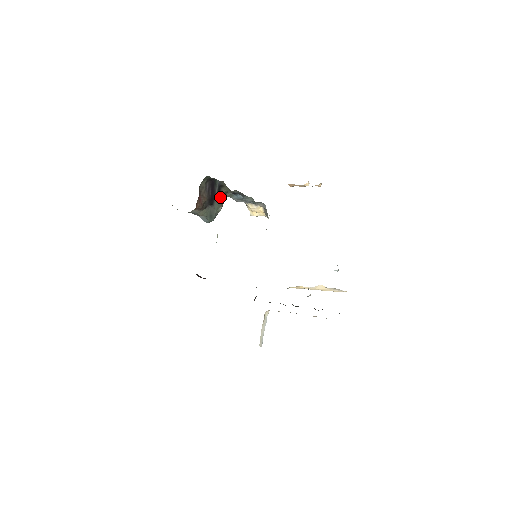
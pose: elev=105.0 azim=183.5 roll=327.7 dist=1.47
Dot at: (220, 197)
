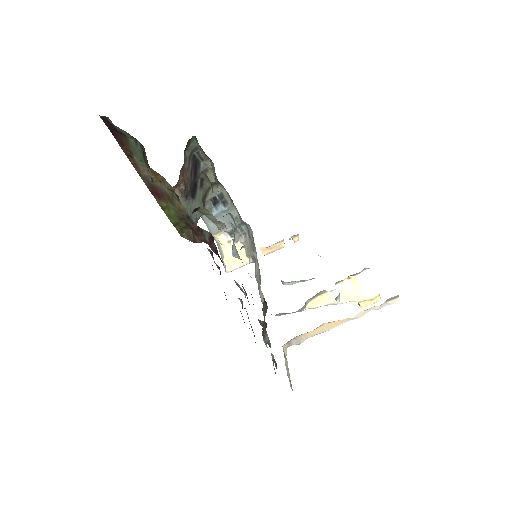
Dot at: (202, 191)
